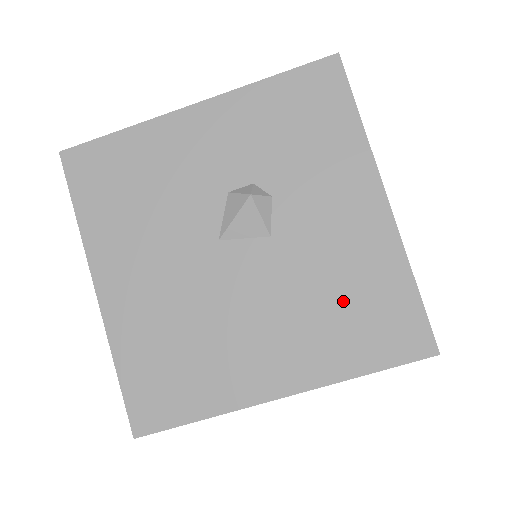
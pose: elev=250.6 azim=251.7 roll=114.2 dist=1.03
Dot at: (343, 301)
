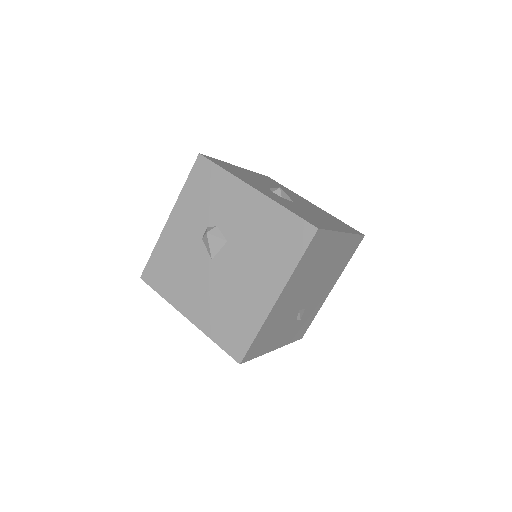
Dot at: (269, 241)
